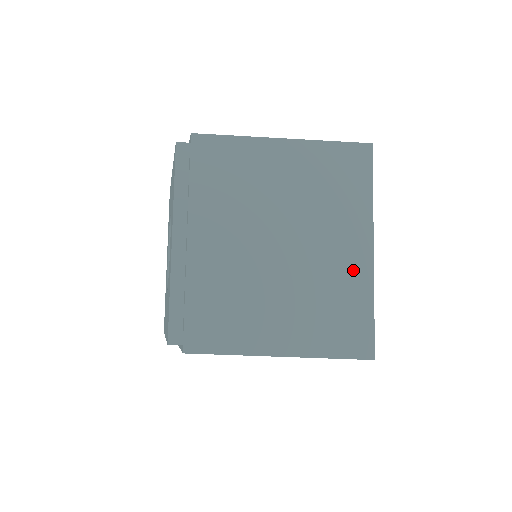
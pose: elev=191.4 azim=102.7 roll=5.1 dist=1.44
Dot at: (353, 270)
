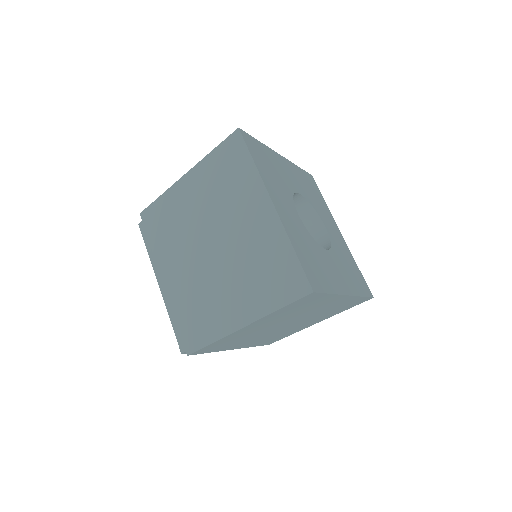
Dot at: occluded
